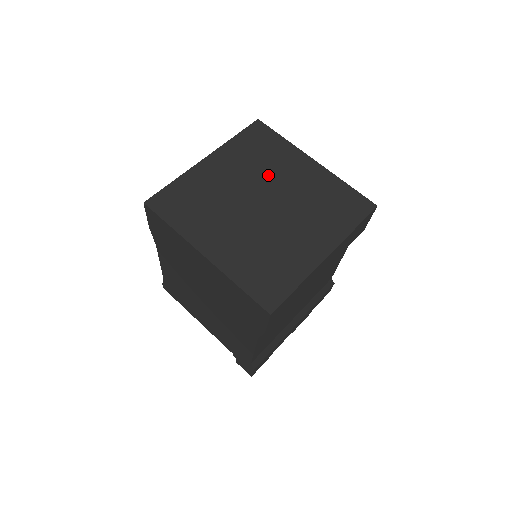
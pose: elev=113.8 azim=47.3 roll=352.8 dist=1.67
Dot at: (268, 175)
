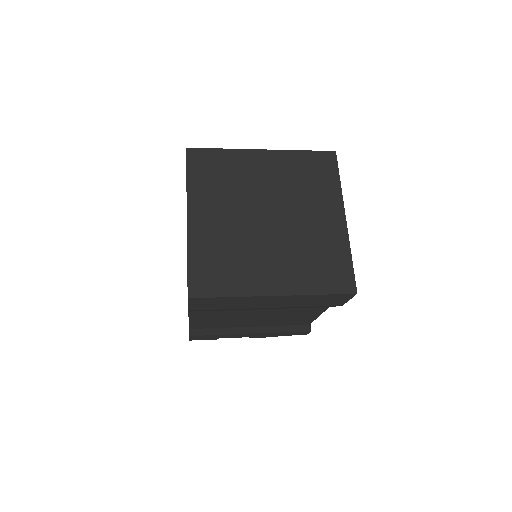
Dot at: (296, 199)
